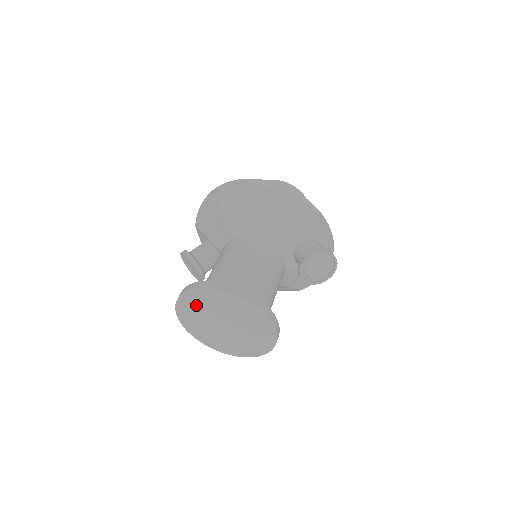
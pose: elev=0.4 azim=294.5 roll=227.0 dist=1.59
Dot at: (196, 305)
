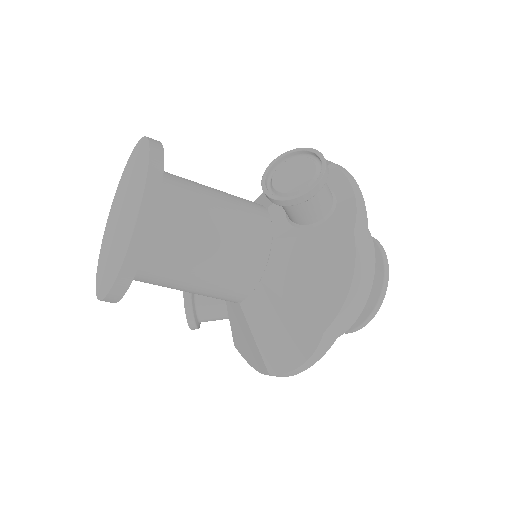
Dot at: (115, 209)
